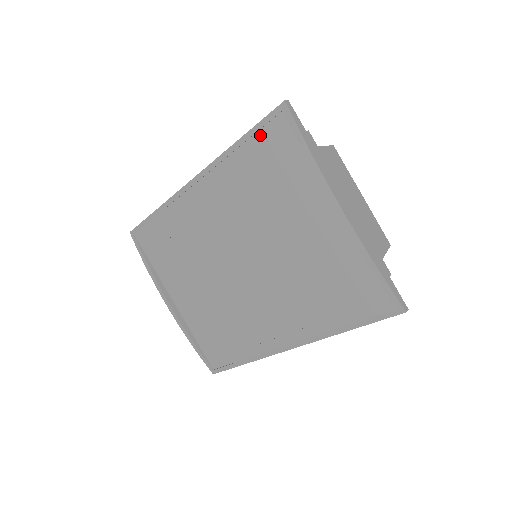
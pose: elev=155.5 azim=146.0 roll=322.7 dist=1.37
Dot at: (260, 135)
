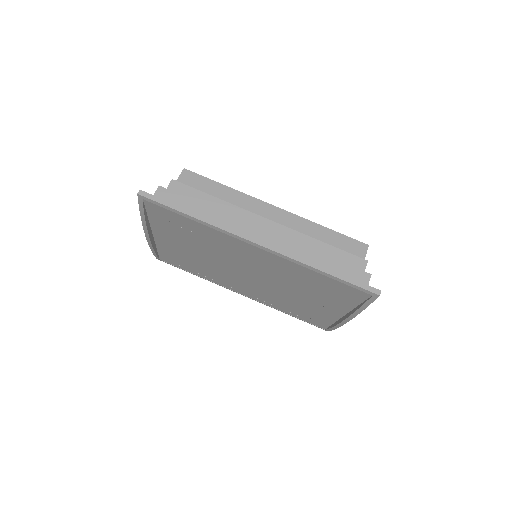
Dot at: (343, 284)
